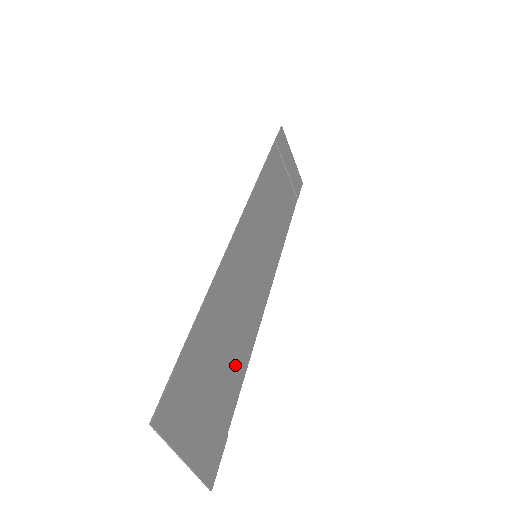
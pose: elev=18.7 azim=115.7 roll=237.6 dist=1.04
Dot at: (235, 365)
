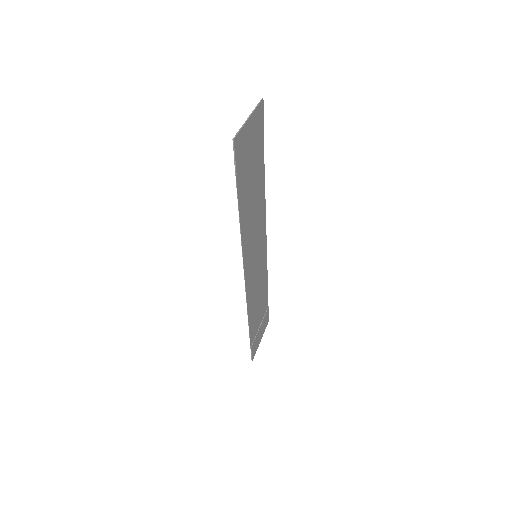
Dot at: (264, 295)
